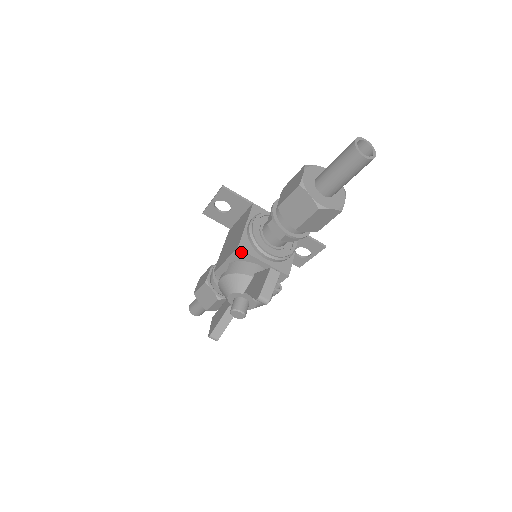
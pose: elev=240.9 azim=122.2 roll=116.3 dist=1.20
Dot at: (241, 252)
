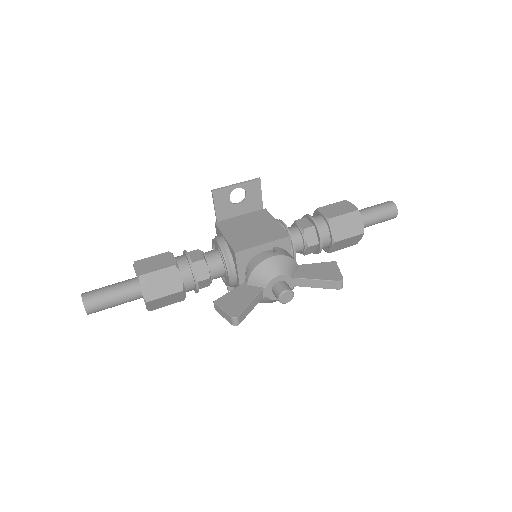
Dot at: (288, 241)
